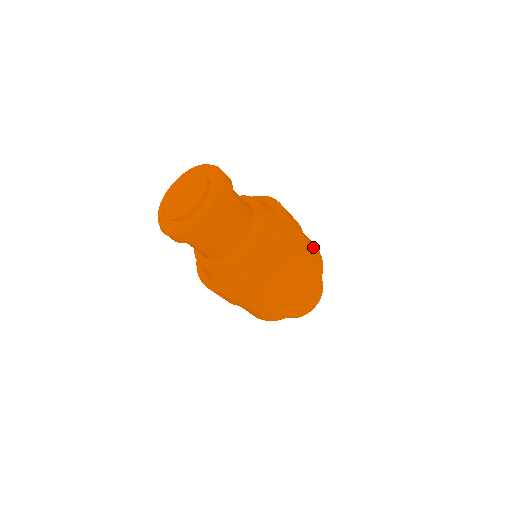
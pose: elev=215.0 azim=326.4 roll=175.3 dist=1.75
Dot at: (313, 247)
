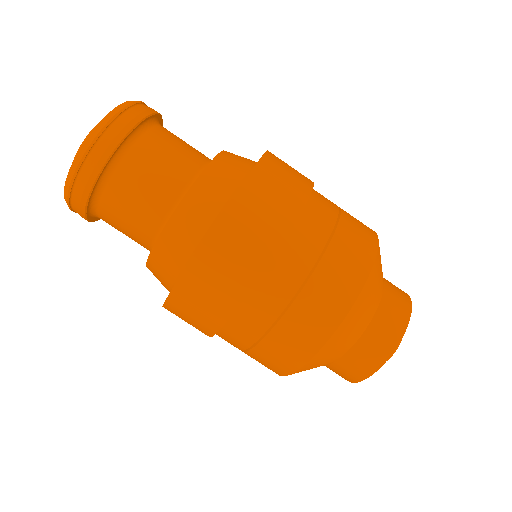
Dot at: occluded
